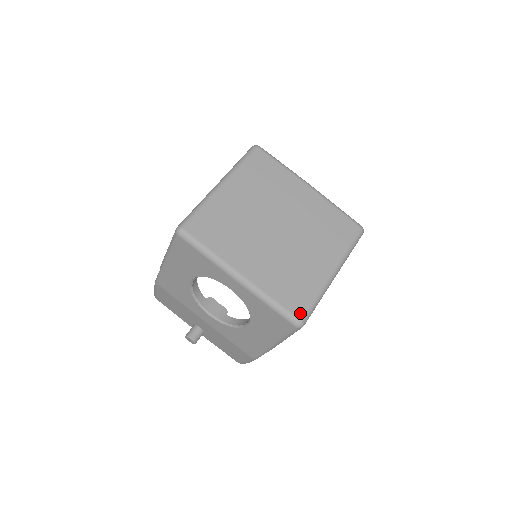
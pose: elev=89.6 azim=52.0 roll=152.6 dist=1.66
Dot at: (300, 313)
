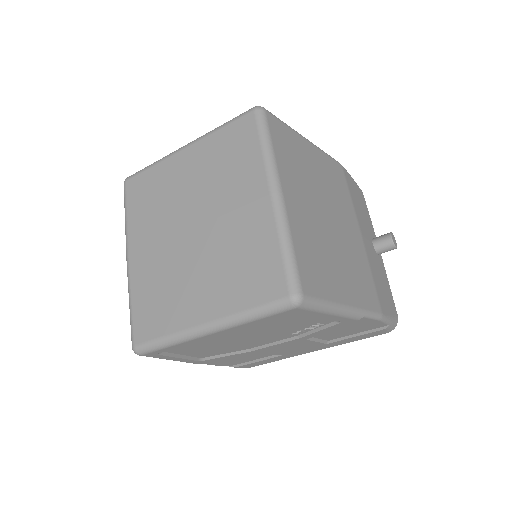
Dot at: (139, 338)
